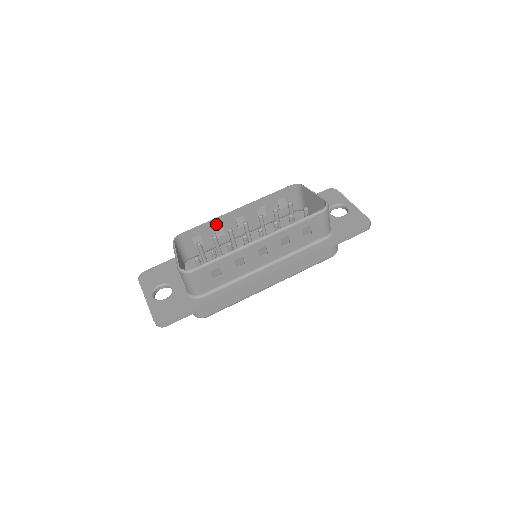
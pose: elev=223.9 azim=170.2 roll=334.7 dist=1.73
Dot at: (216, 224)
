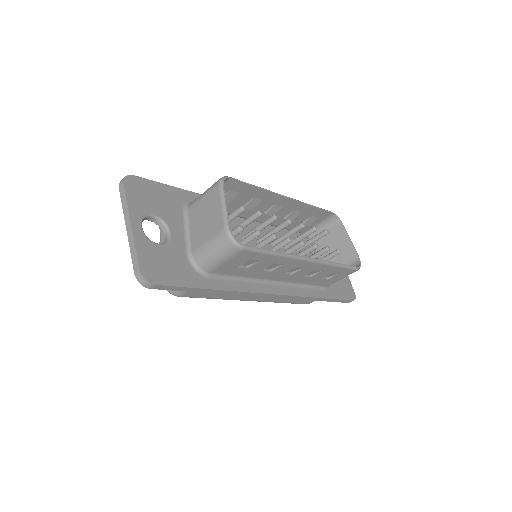
Dot at: (260, 195)
